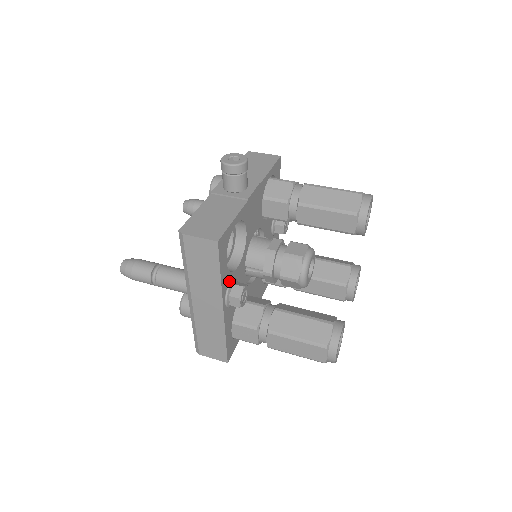
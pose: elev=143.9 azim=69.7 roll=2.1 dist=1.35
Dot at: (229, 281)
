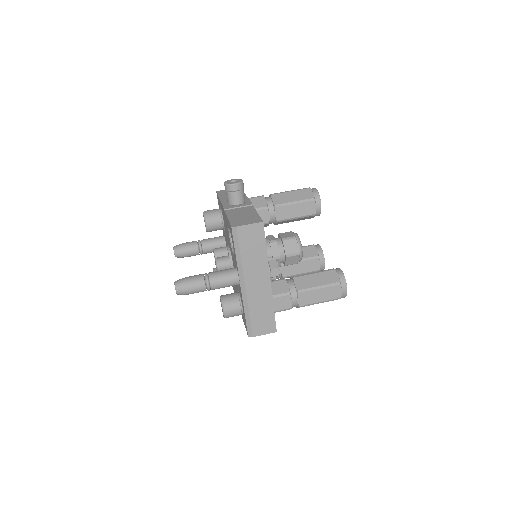
Dot at: occluded
